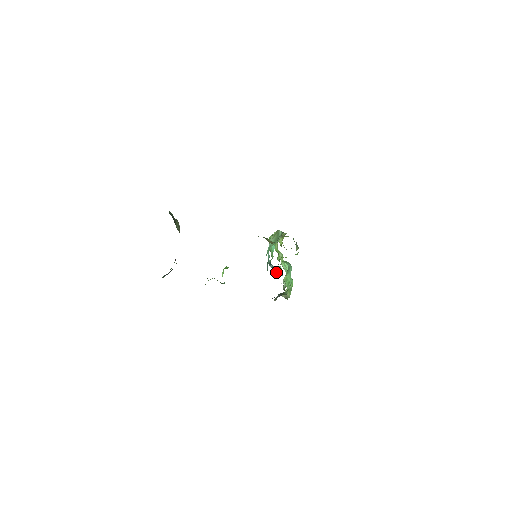
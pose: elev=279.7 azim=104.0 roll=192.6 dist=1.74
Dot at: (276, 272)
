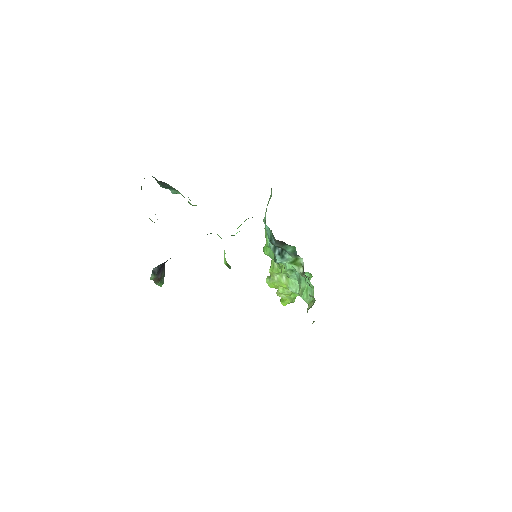
Dot at: (285, 255)
